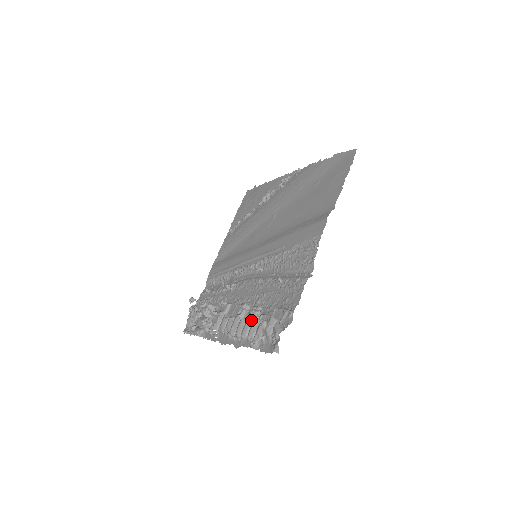
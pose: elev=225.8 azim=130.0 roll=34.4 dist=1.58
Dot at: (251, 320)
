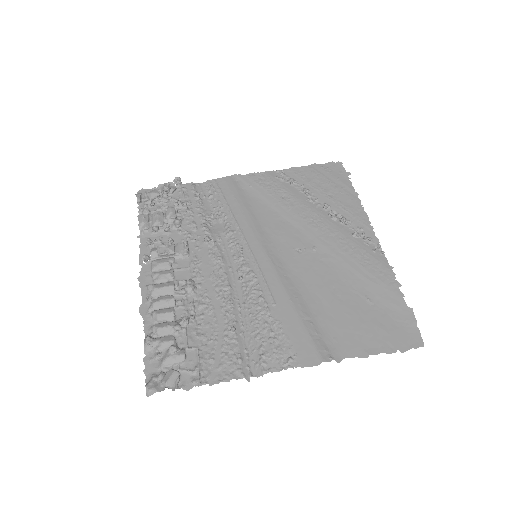
Dot at: (176, 313)
